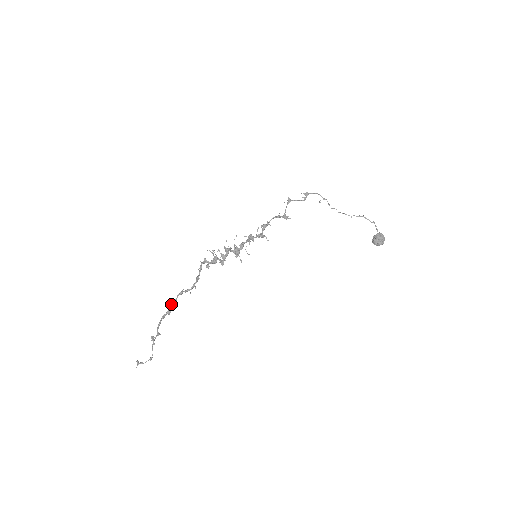
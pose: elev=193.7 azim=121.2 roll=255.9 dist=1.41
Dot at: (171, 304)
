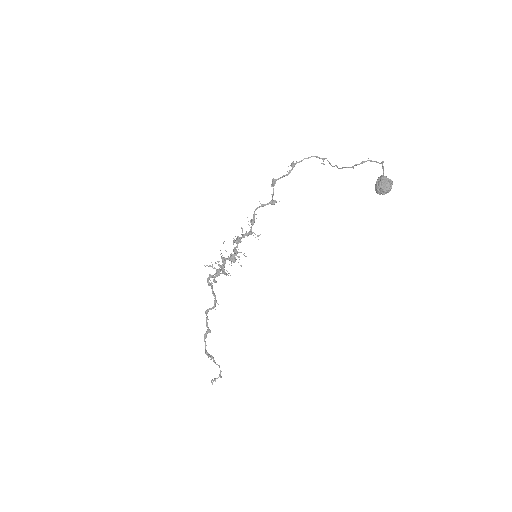
Dot at: (206, 323)
